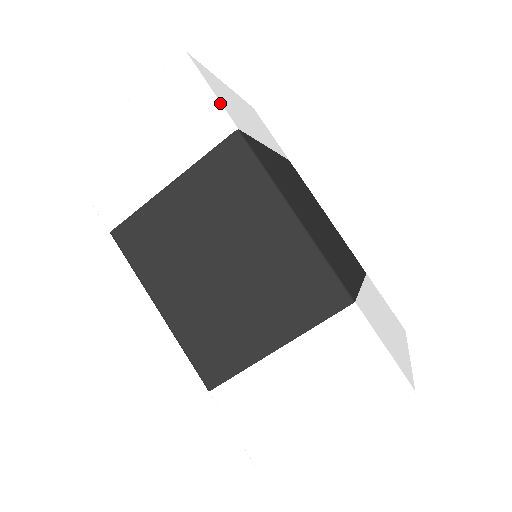
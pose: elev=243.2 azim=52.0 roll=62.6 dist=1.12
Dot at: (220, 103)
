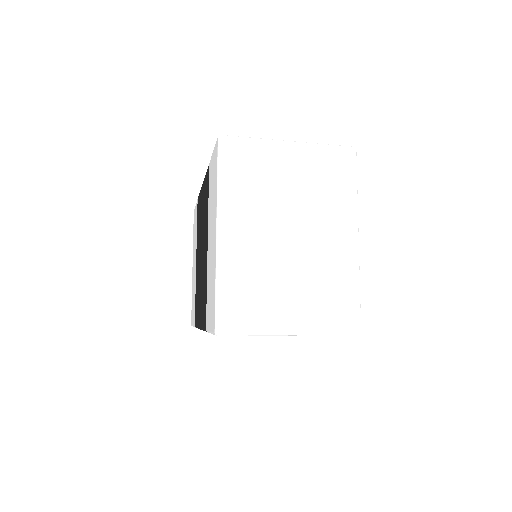
Dot at: occluded
